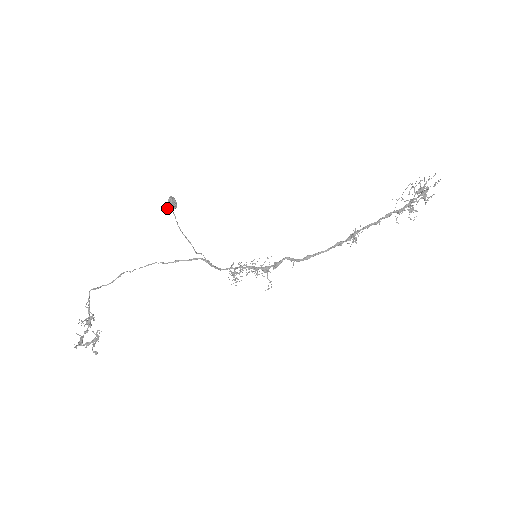
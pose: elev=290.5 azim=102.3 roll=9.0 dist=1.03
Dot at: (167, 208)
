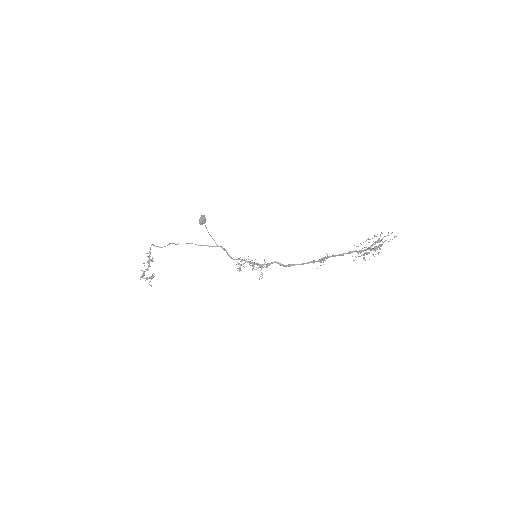
Dot at: (199, 223)
